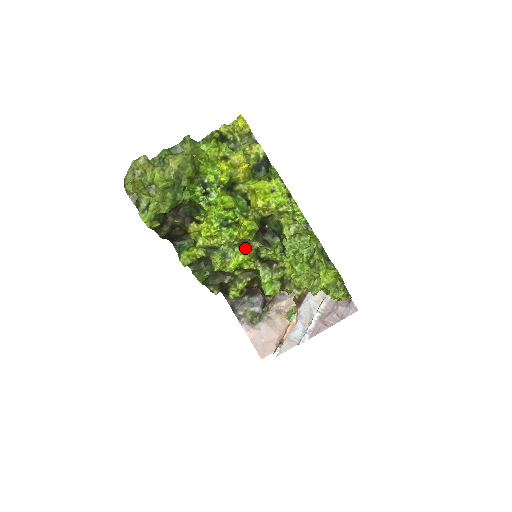
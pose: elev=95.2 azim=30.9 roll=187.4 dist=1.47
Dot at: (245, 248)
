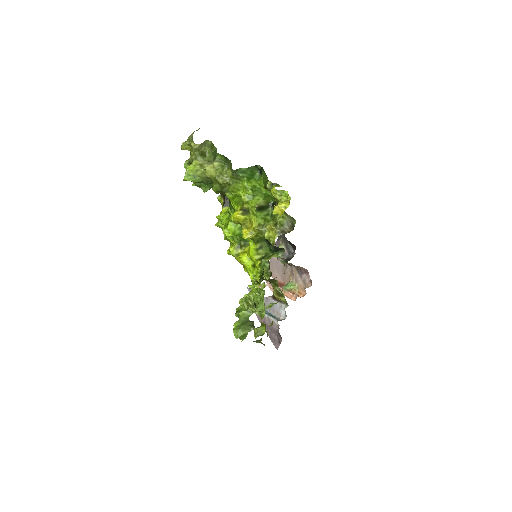
Dot at: occluded
